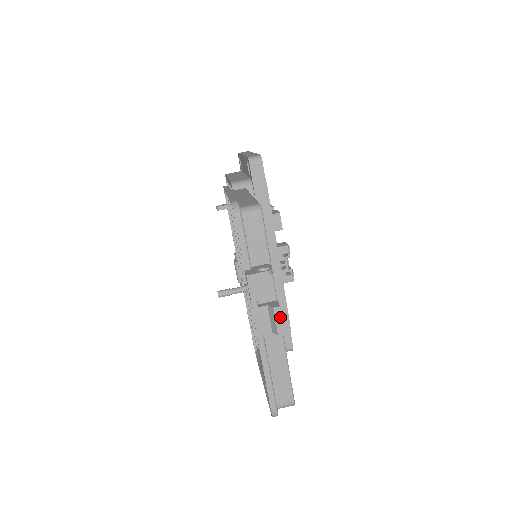
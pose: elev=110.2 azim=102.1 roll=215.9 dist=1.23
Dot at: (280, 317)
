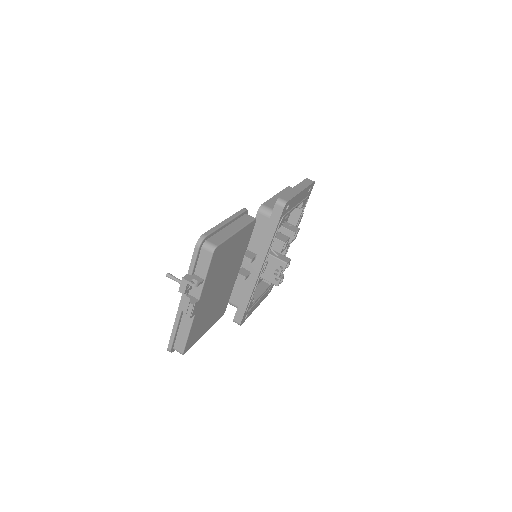
Dot at: (191, 310)
